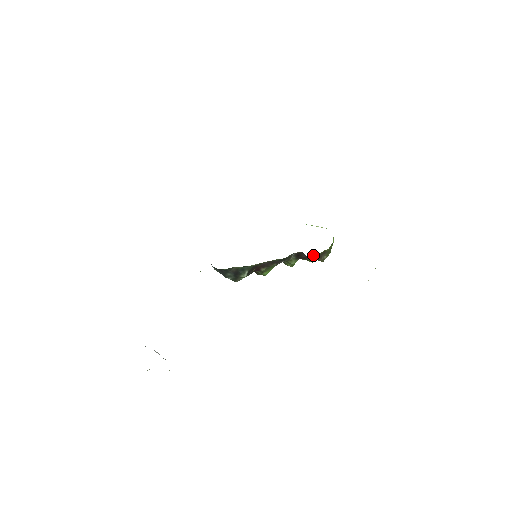
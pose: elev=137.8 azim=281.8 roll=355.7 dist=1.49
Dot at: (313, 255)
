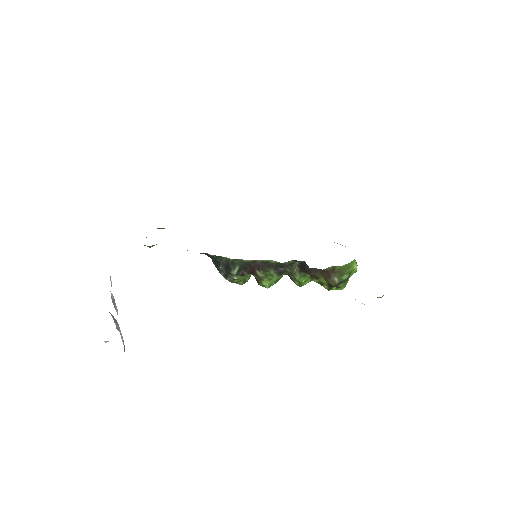
Dot at: (318, 270)
